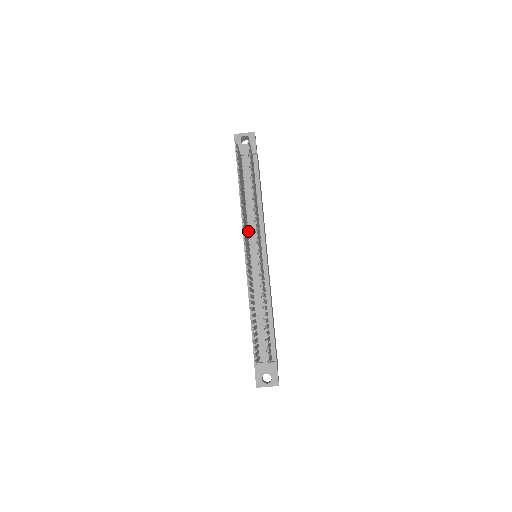
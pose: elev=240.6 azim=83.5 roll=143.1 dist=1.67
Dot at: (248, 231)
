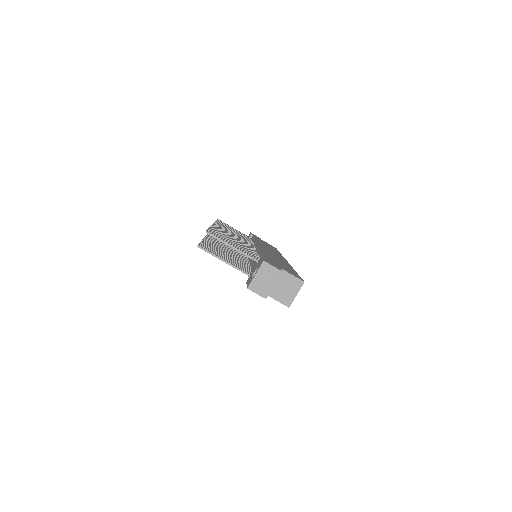
Dot at: occluded
